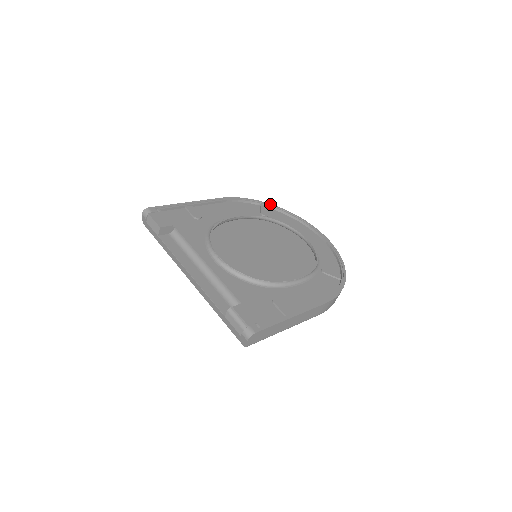
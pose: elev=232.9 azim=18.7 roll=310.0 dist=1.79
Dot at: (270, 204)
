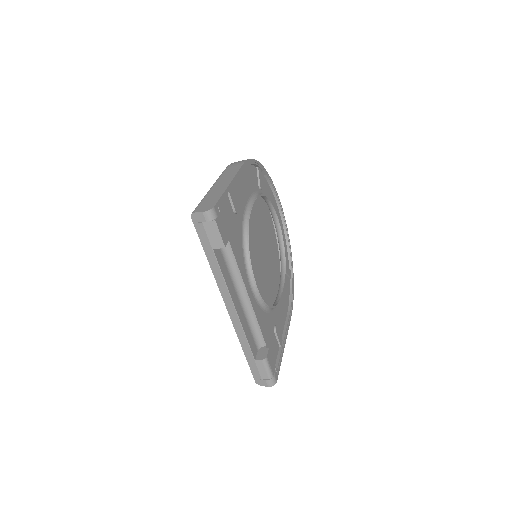
Dot at: (263, 167)
